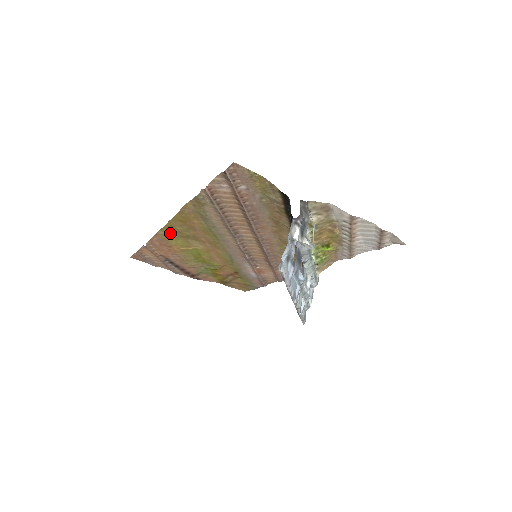
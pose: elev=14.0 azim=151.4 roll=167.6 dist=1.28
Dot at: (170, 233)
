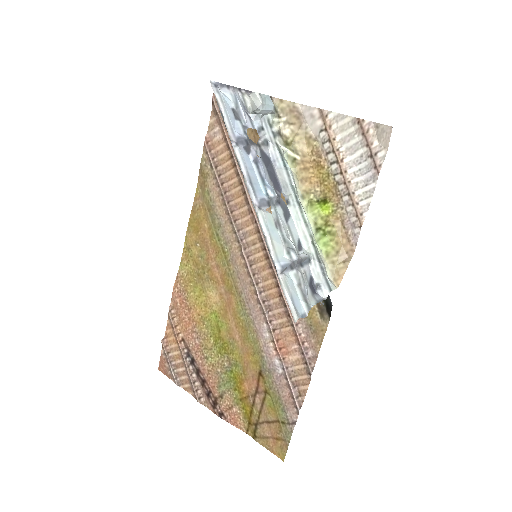
Dot at: (189, 272)
